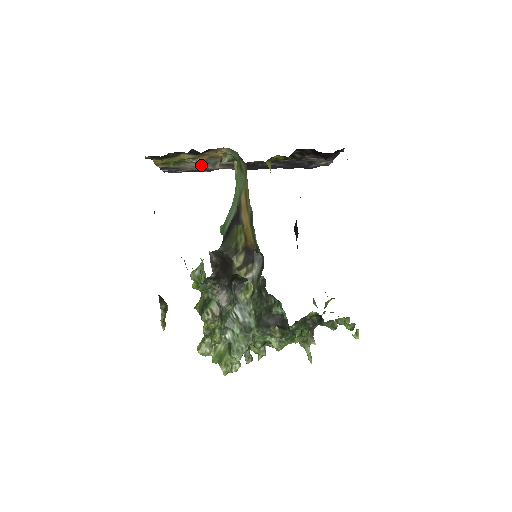
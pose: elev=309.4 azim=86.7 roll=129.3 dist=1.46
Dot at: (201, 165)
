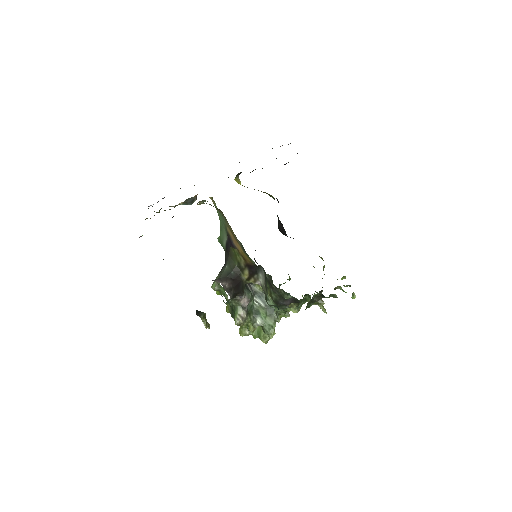
Dot at: occluded
